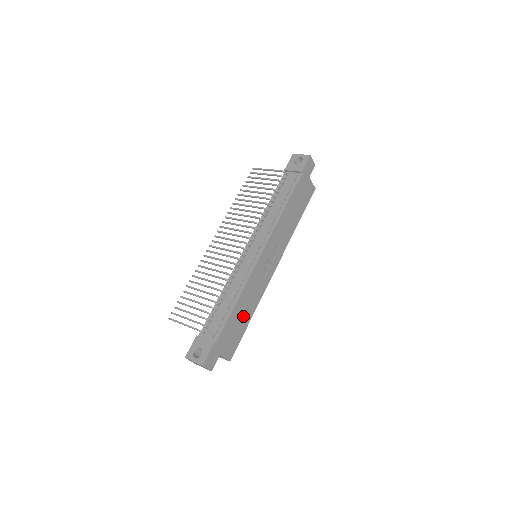
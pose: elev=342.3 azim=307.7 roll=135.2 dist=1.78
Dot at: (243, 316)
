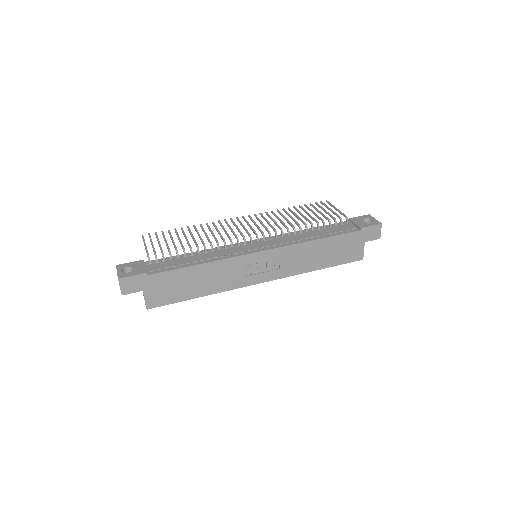
Dot at: (194, 285)
